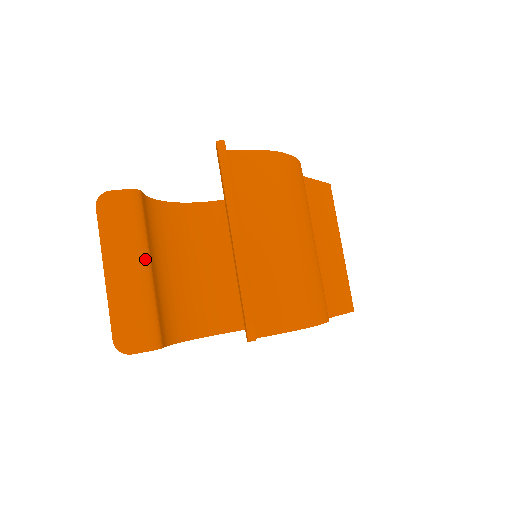
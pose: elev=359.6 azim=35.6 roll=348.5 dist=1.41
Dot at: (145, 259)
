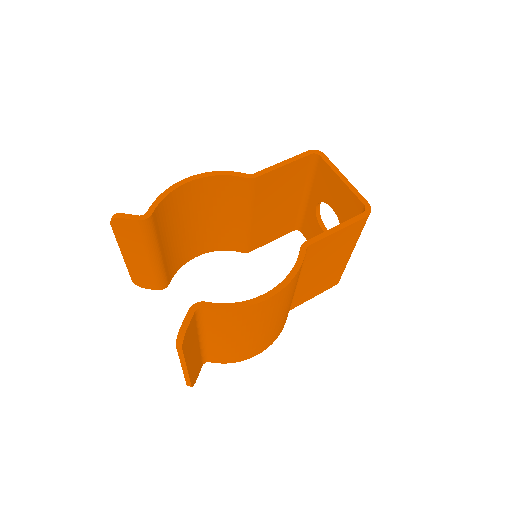
Dot at: (154, 255)
